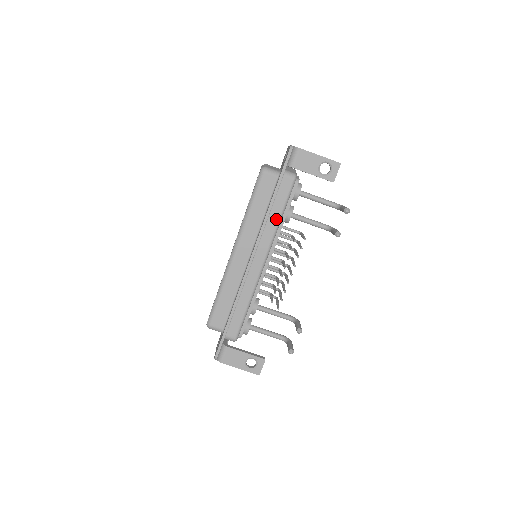
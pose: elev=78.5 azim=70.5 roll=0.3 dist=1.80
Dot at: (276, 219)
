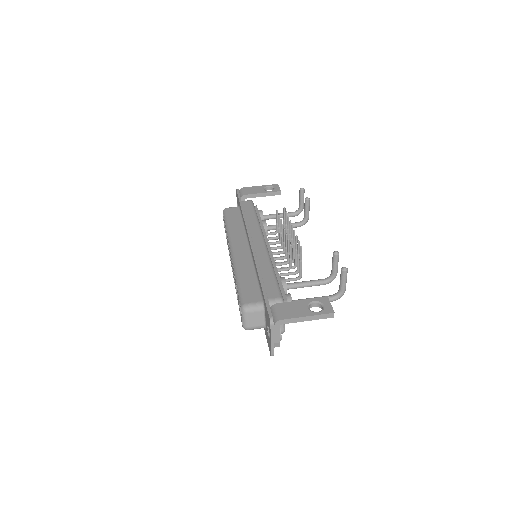
Dot at: (254, 219)
